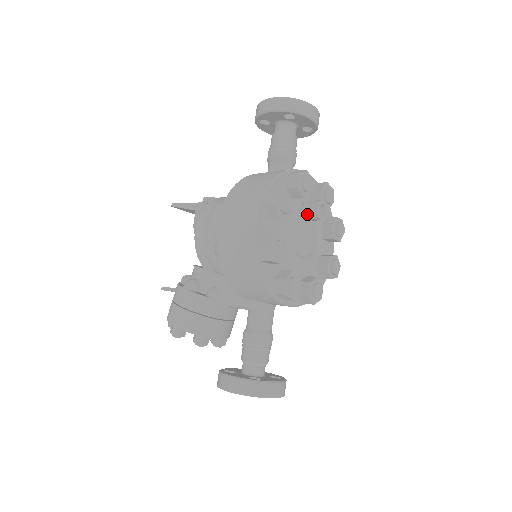
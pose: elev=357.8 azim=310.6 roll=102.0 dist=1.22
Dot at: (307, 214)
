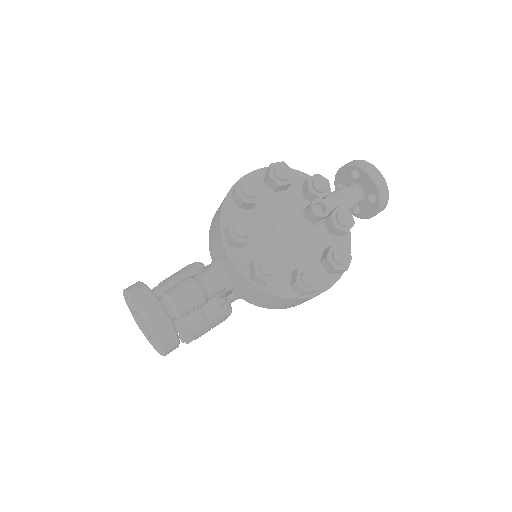
Dot at: (306, 208)
